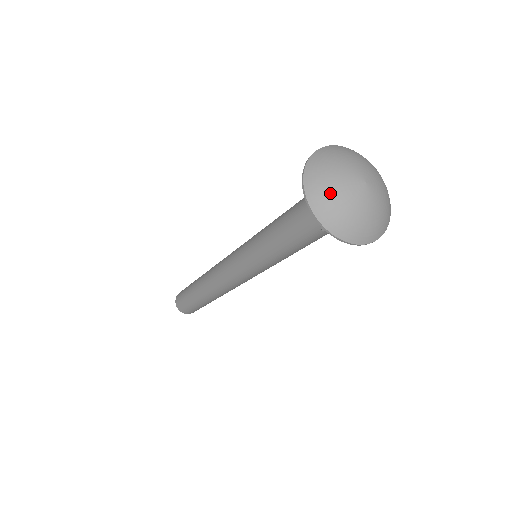
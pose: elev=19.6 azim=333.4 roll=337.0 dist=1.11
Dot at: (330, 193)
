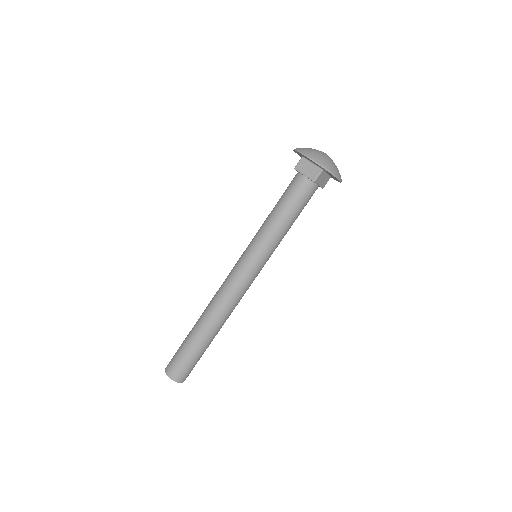
Dot at: (315, 153)
